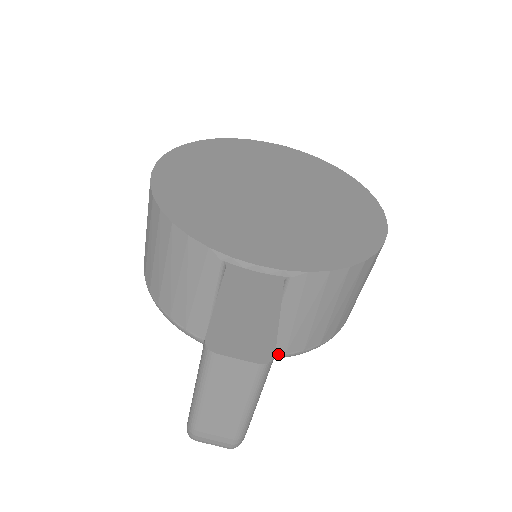
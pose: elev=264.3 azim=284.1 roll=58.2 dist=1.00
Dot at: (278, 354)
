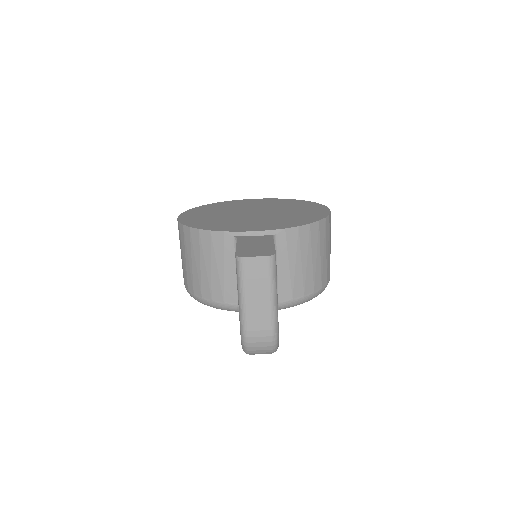
Dot at: (288, 301)
